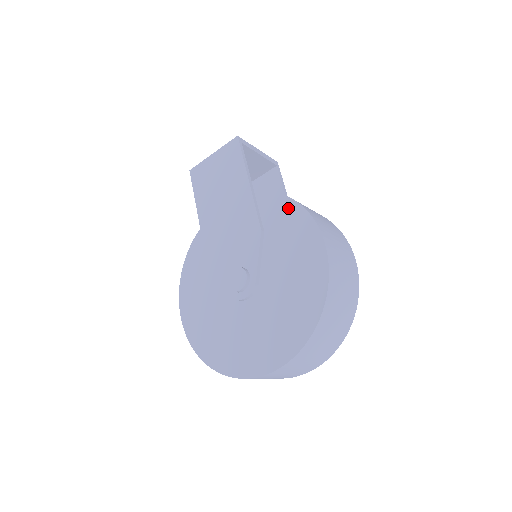
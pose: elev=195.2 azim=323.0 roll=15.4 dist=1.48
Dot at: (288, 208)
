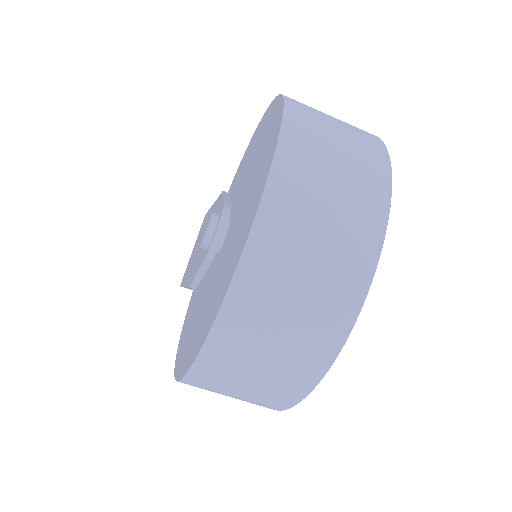
Dot at: (242, 160)
